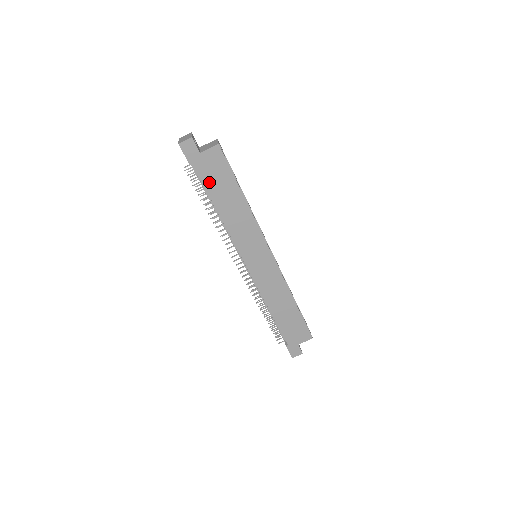
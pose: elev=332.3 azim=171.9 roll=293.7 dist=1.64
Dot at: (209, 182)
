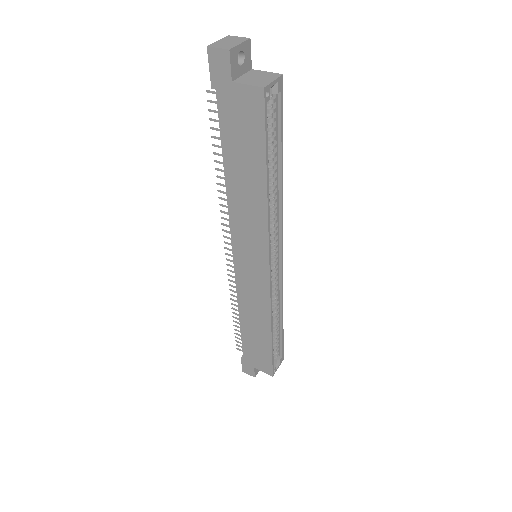
Dot at: (229, 131)
